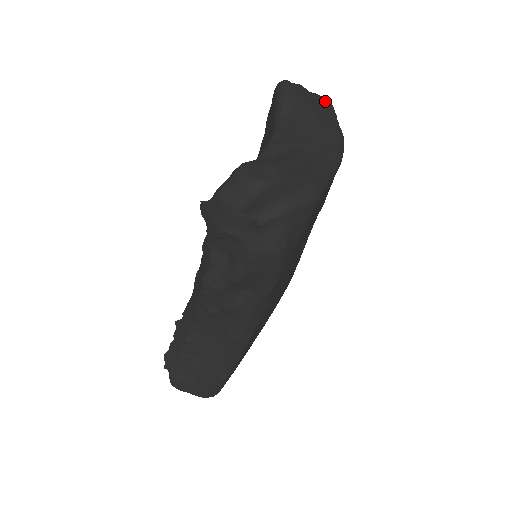
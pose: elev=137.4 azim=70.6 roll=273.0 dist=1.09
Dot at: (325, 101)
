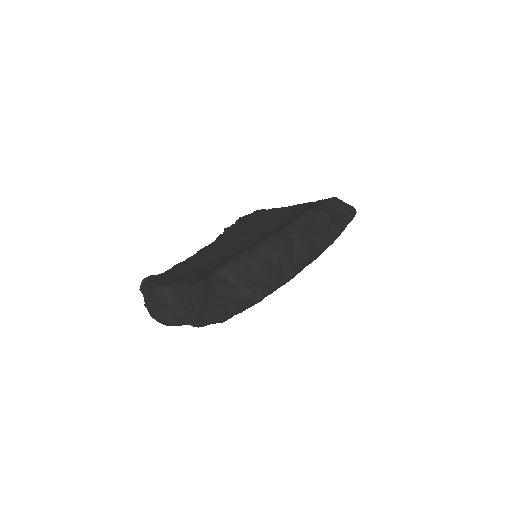
Dot at: (241, 301)
